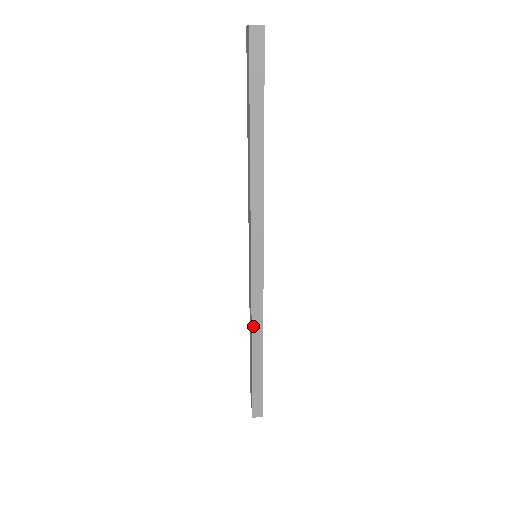
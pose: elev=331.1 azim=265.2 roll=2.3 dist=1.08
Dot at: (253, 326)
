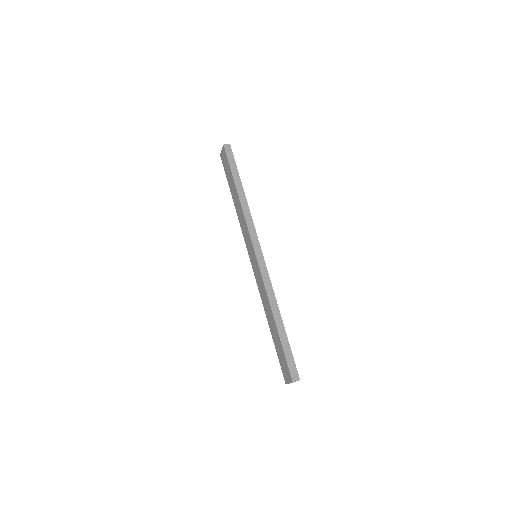
Dot at: (269, 297)
